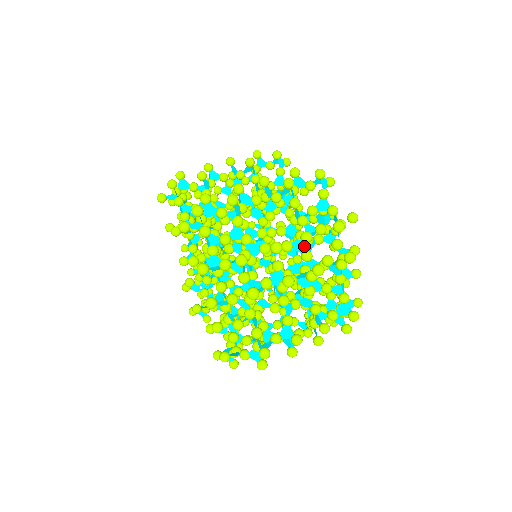
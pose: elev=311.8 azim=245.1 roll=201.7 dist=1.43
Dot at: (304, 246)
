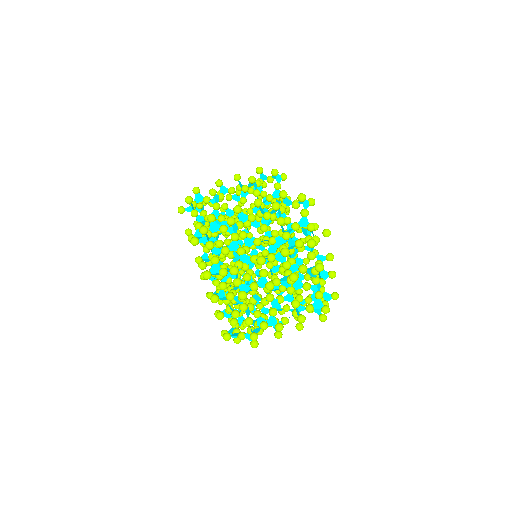
Dot at: (284, 258)
